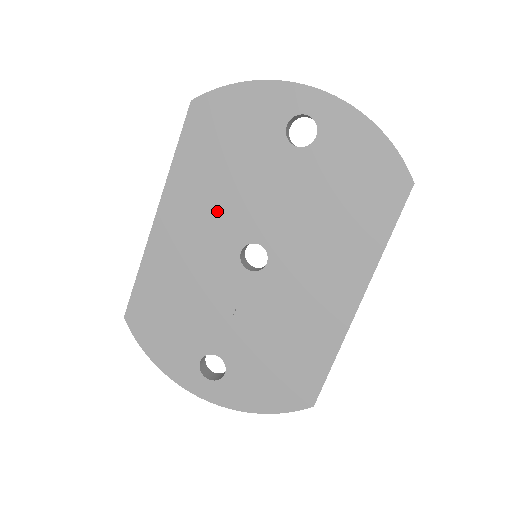
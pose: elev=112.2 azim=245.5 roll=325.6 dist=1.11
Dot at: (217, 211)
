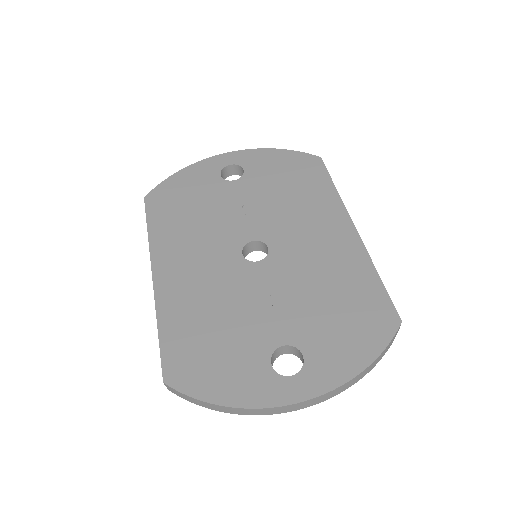
Dot at: (204, 242)
